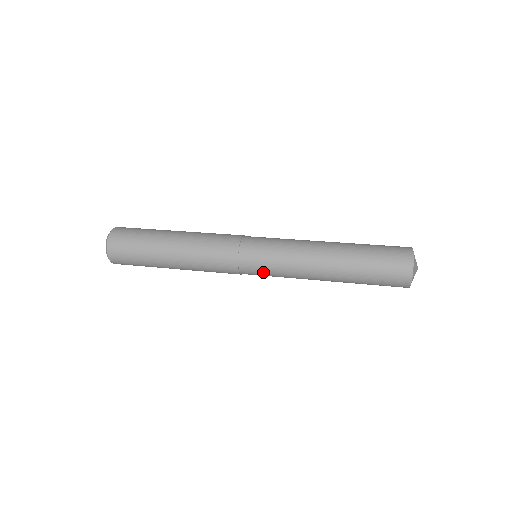
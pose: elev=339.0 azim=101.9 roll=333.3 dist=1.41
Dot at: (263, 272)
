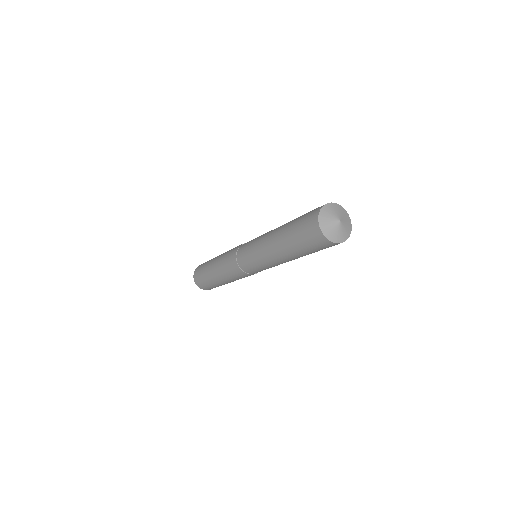
Dot at: (246, 254)
